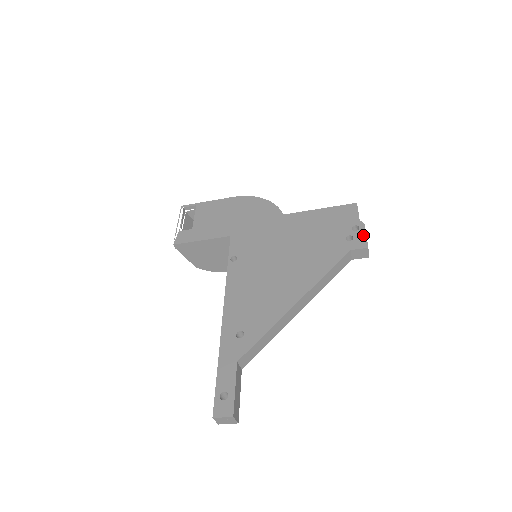
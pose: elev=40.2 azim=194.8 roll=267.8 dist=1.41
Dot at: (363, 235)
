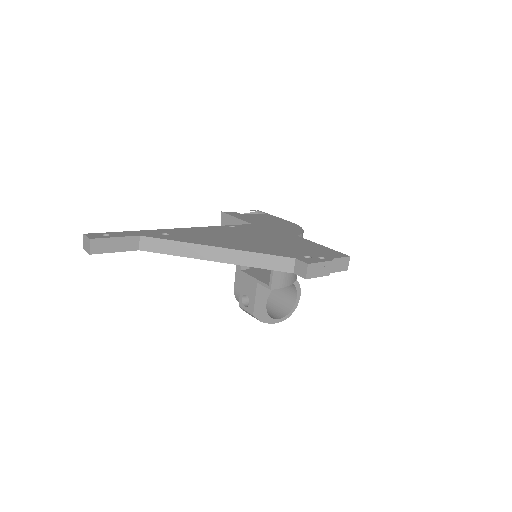
Dot at: (319, 261)
